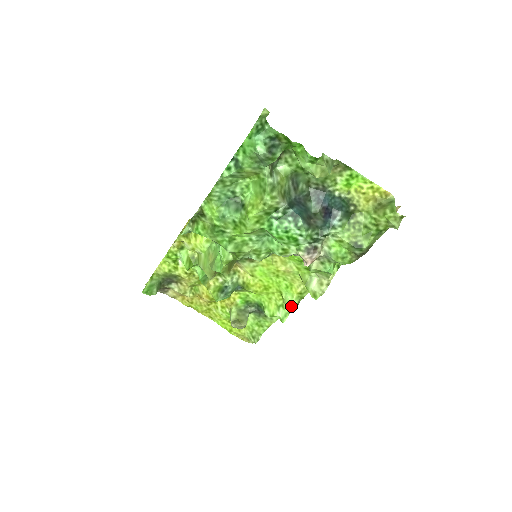
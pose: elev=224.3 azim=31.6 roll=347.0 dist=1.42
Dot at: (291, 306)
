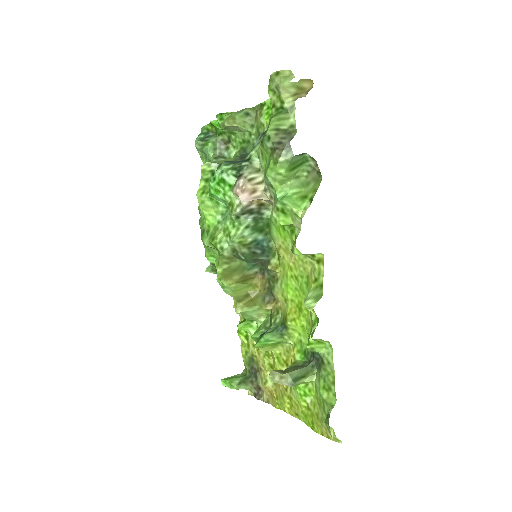
Dot at: (304, 300)
